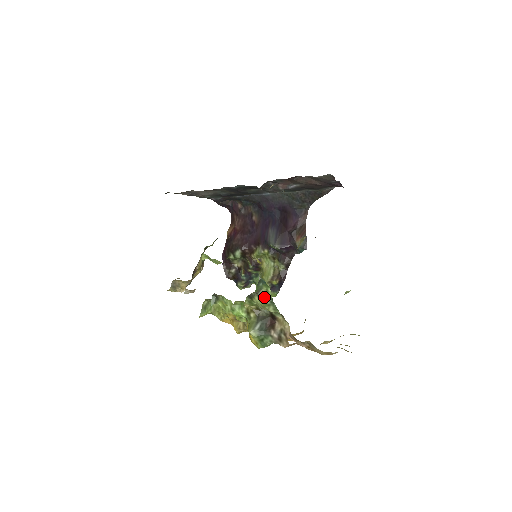
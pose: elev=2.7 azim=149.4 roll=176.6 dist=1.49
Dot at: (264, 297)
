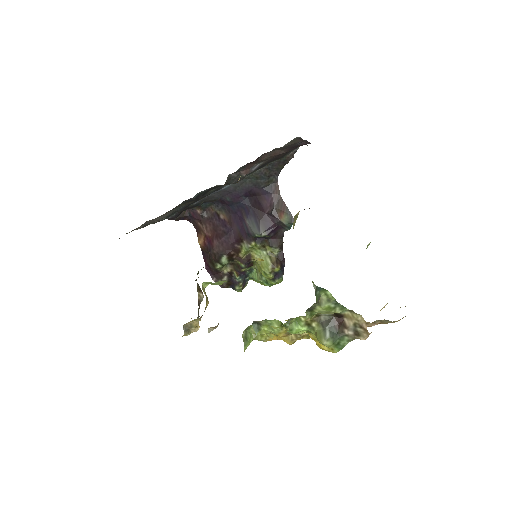
Dot at: (326, 303)
